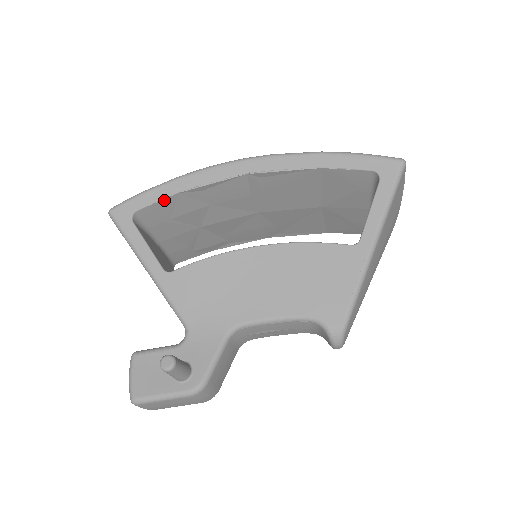
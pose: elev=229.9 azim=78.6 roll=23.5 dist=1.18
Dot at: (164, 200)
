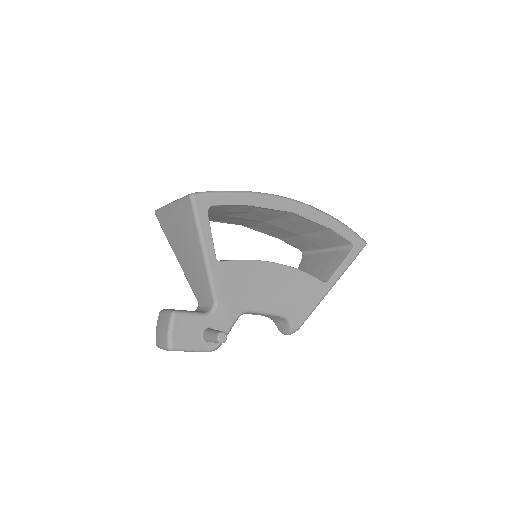
Dot at: (234, 205)
